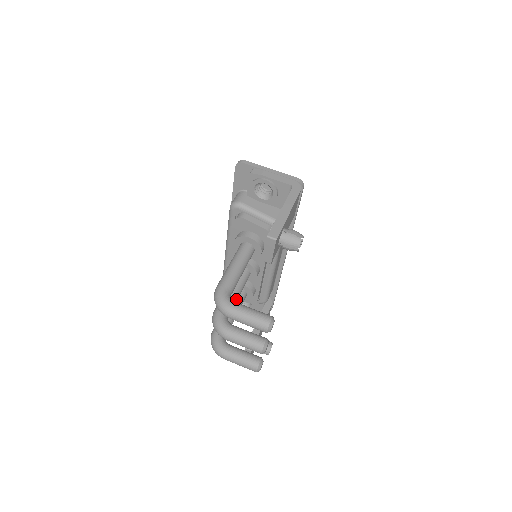
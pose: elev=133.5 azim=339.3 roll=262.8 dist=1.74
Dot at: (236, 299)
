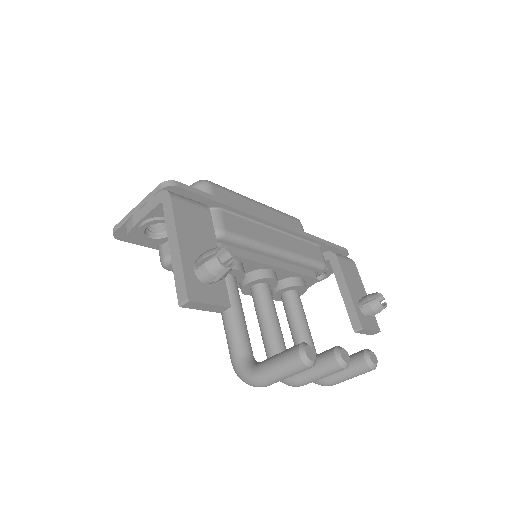
Dot at: (276, 329)
